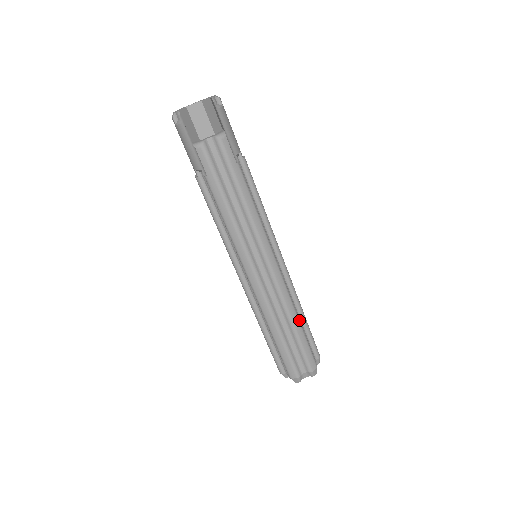
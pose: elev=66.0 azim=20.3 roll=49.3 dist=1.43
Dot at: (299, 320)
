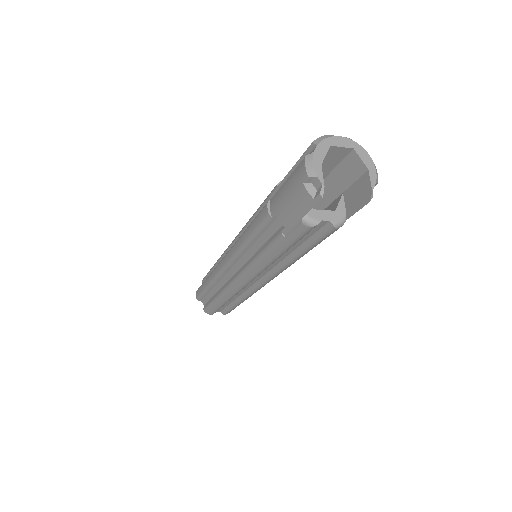
Dot at: occluded
